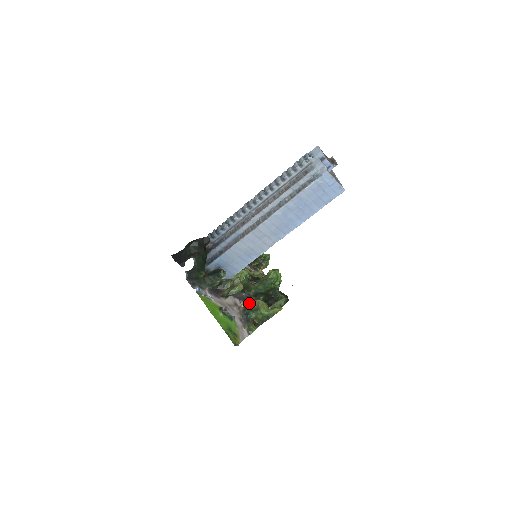
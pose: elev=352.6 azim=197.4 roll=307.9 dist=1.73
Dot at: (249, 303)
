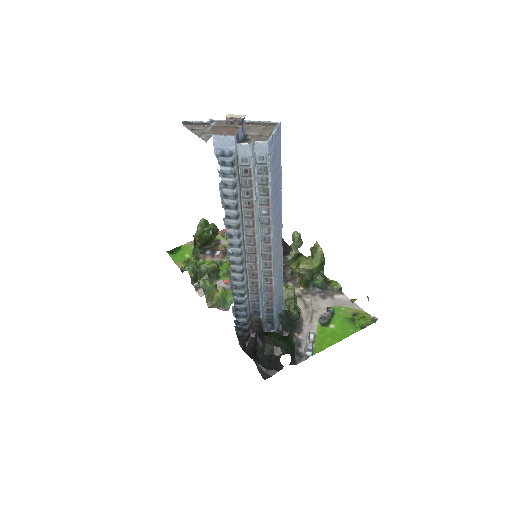
Dot at: (286, 274)
